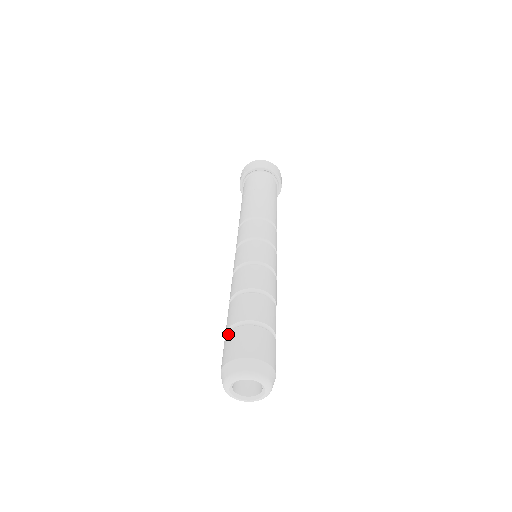
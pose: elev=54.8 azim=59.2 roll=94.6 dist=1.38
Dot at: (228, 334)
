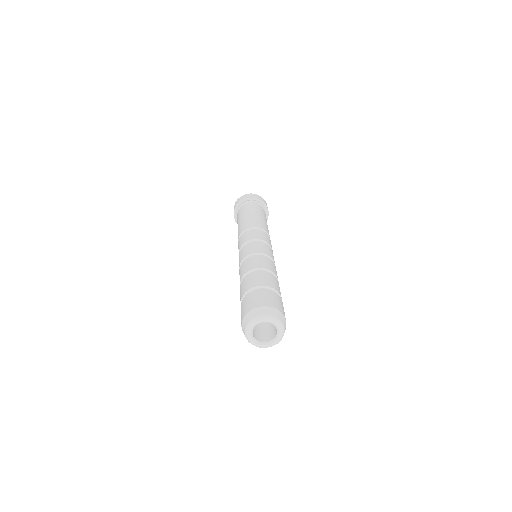
Dot at: (242, 302)
